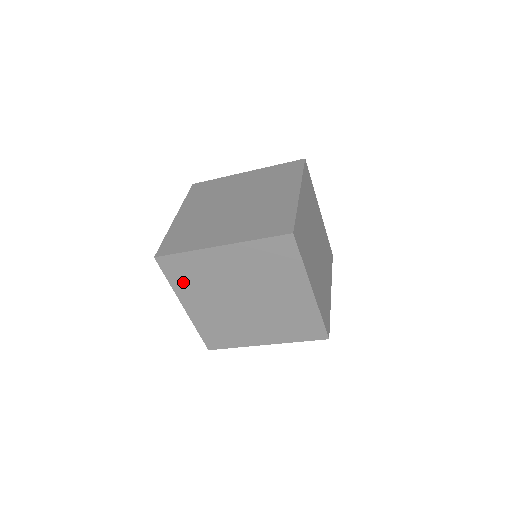
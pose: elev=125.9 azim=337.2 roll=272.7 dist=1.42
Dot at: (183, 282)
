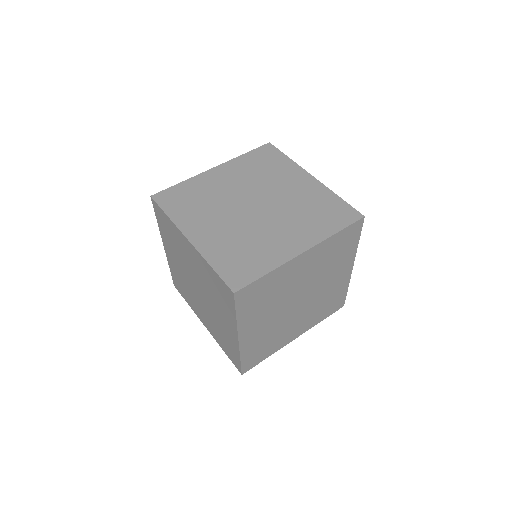
Dot at: (165, 232)
